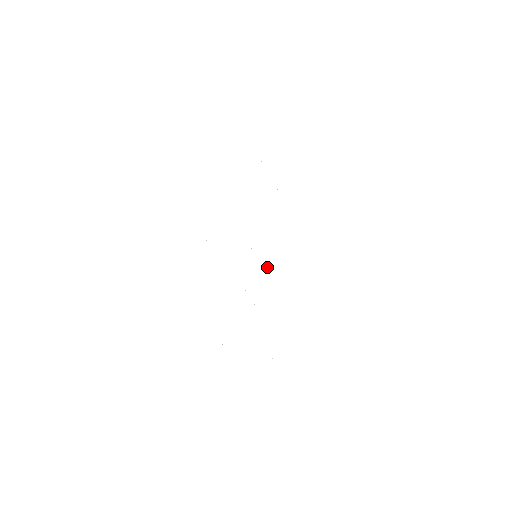
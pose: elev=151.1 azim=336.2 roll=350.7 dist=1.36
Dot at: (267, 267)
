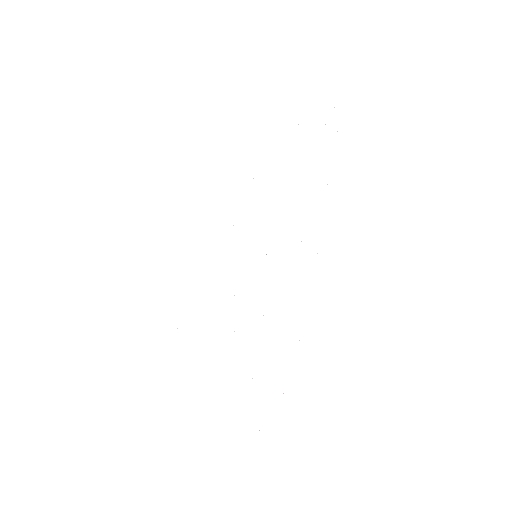
Dot at: occluded
